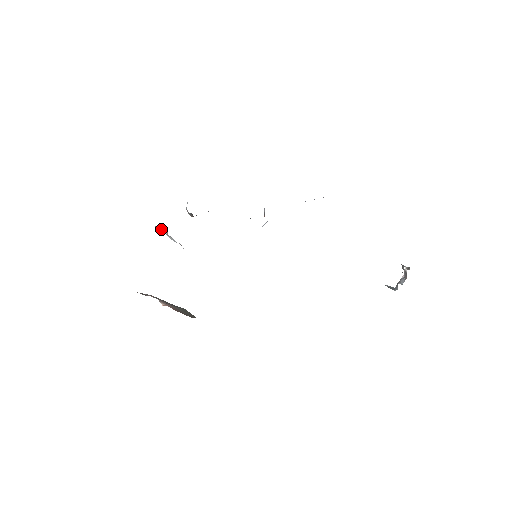
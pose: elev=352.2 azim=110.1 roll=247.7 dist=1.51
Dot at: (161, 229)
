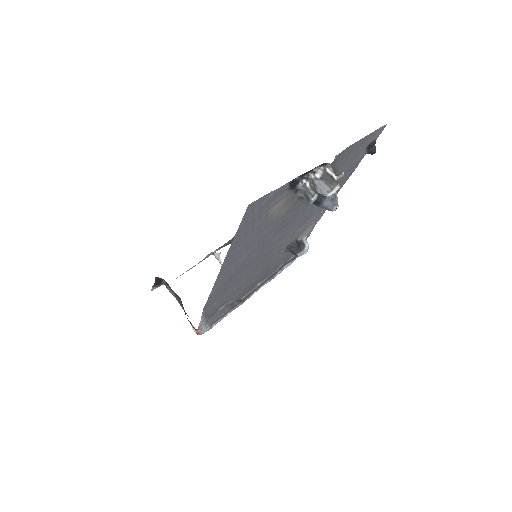
Dot at: (221, 261)
